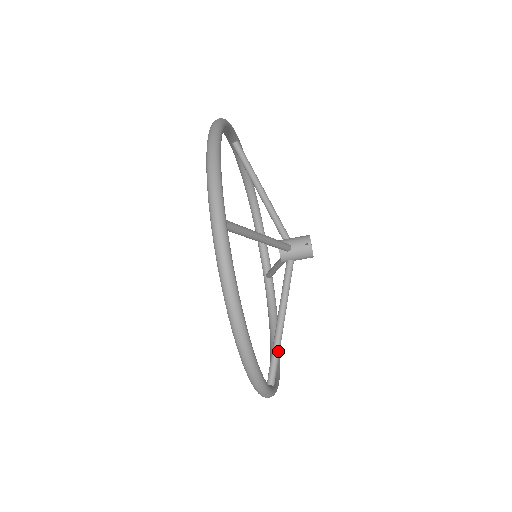
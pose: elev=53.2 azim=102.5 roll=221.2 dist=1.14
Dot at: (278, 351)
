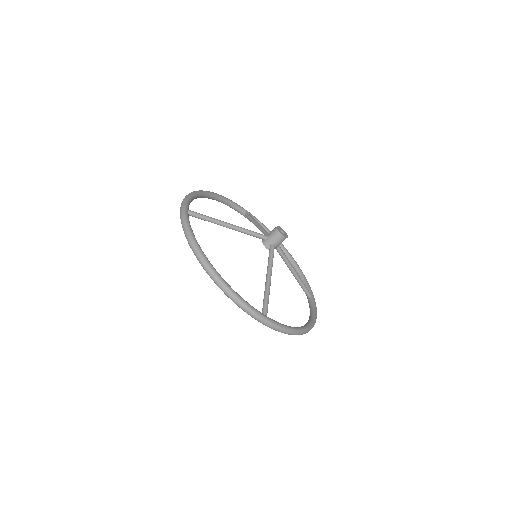
Dot at: (266, 294)
